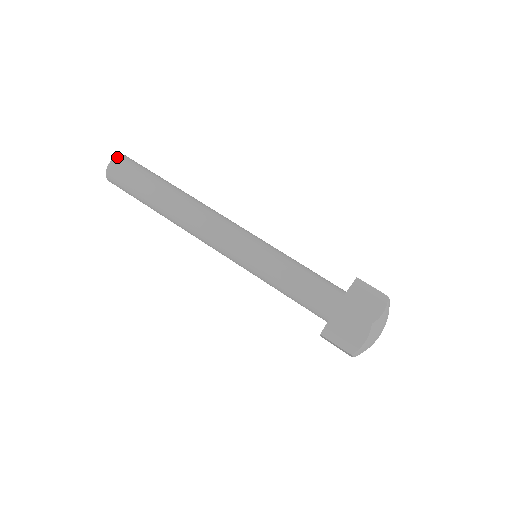
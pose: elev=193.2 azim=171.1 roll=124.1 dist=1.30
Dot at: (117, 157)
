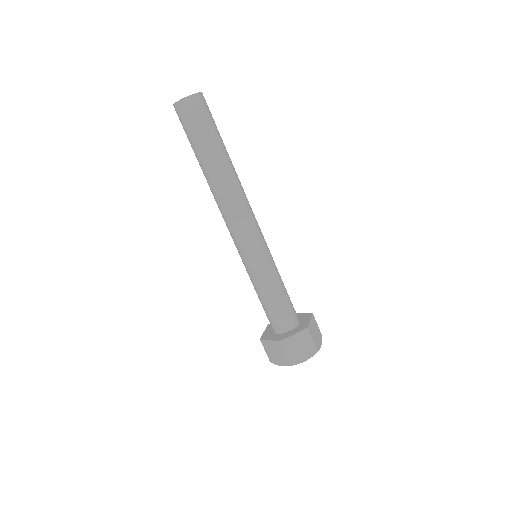
Dot at: (189, 97)
